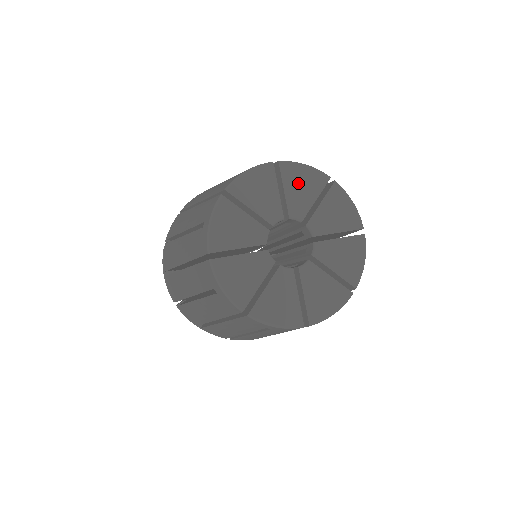
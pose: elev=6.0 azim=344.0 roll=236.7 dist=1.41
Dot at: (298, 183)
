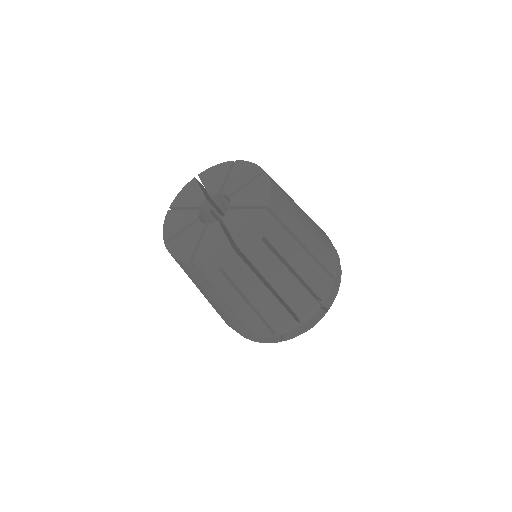
Dot at: (240, 173)
